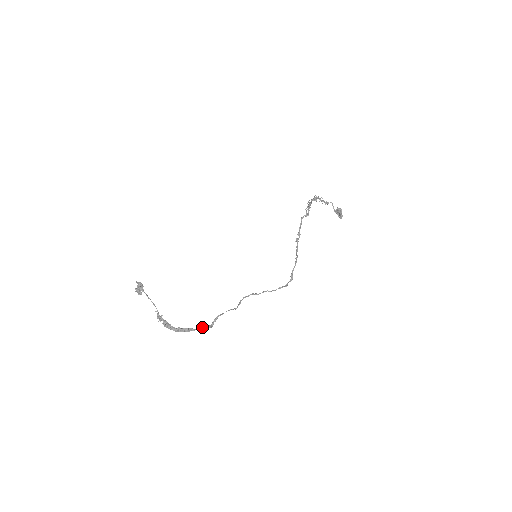
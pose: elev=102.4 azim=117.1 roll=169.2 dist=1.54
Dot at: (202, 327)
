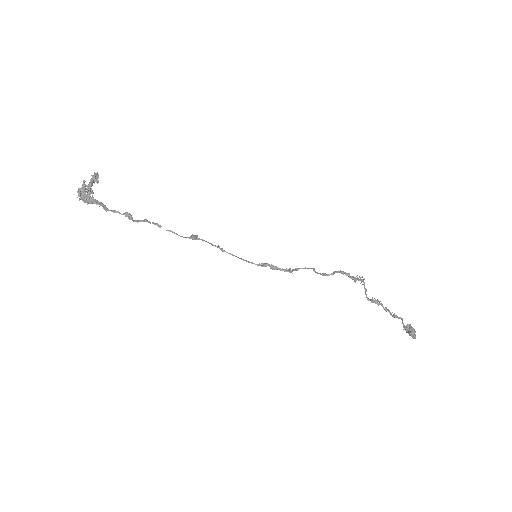
Dot at: occluded
